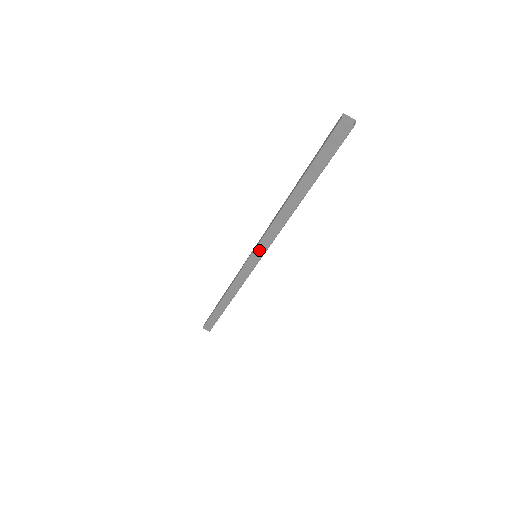
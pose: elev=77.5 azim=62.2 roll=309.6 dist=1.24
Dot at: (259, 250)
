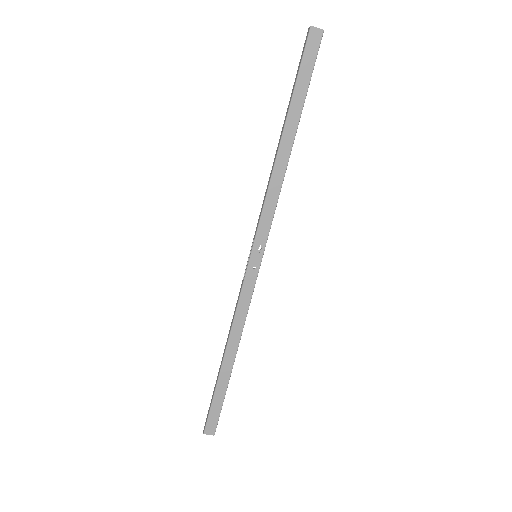
Dot at: (259, 241)
